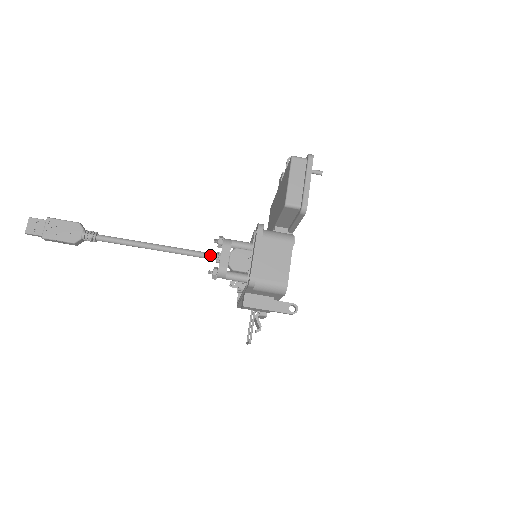
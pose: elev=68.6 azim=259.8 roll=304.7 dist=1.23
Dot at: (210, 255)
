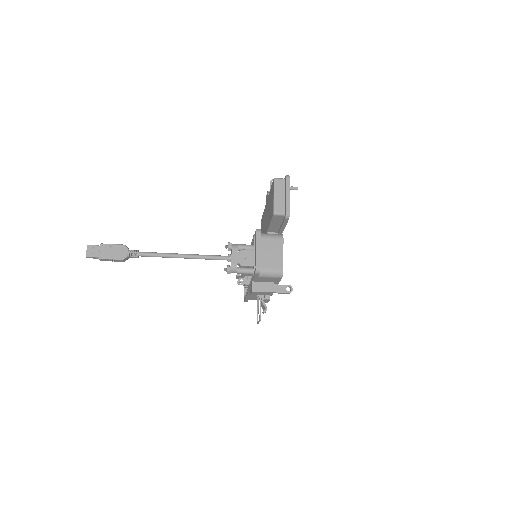
Dot at: (223, 257)
